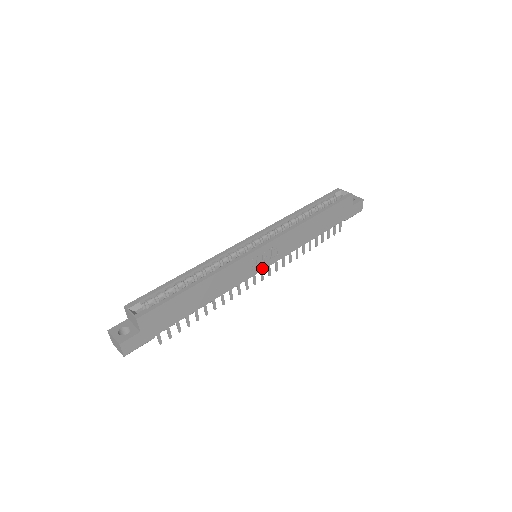
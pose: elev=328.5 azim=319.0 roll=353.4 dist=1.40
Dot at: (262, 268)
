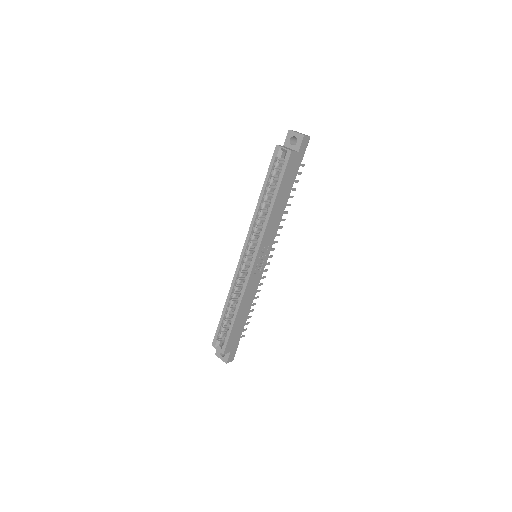
Dot at: (266, 261)
